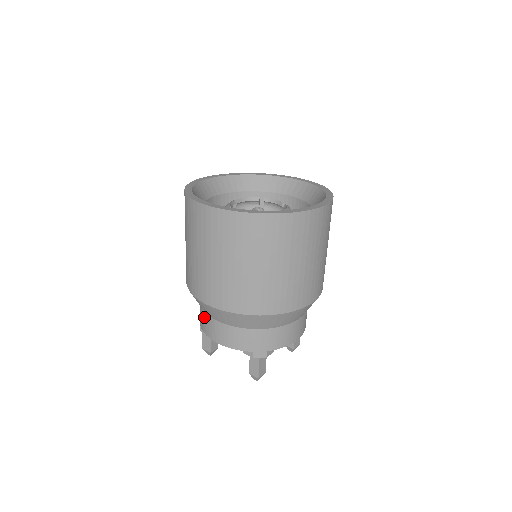
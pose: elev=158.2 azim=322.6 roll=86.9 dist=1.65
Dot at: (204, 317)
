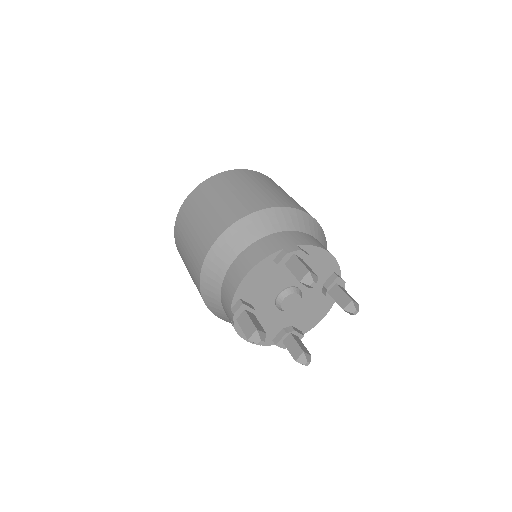
Dot at: (226, 283)
